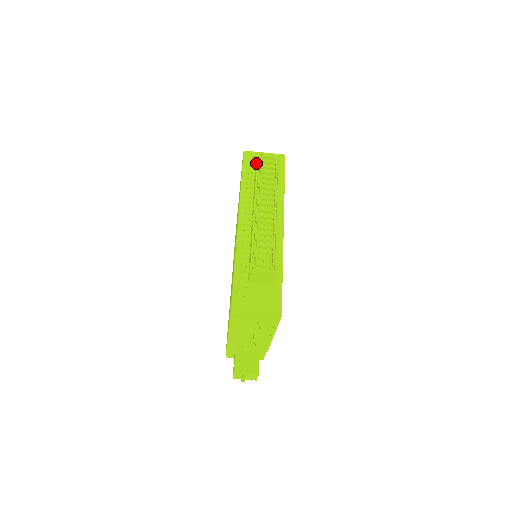
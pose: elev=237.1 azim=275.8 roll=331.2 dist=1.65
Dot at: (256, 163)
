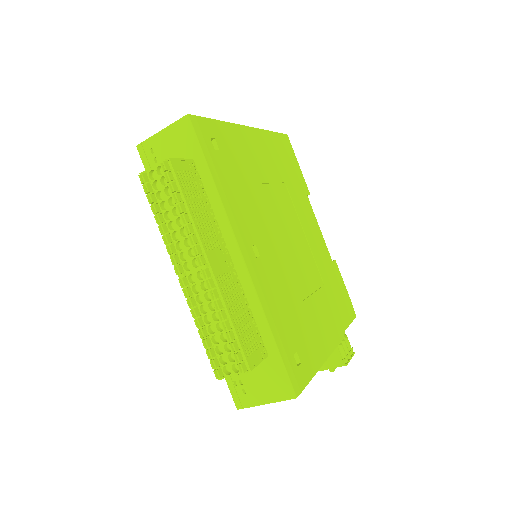
Dot at: occluded
